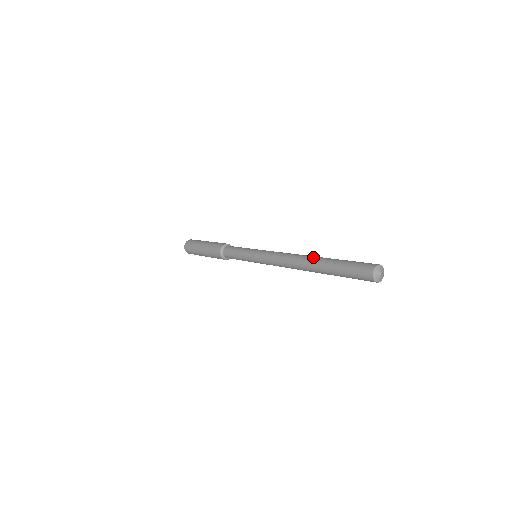
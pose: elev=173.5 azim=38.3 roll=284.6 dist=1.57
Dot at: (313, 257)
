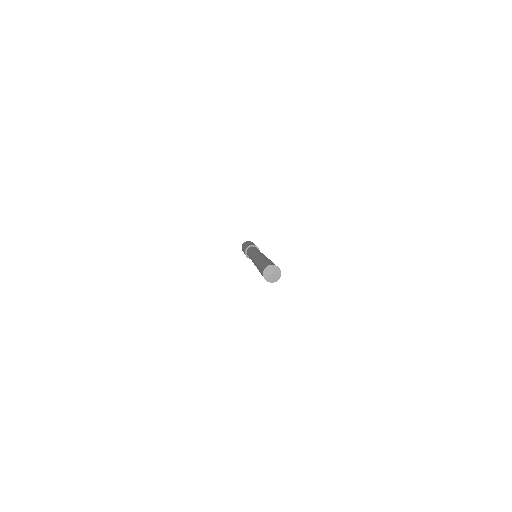
Dot at: (259, 258)
